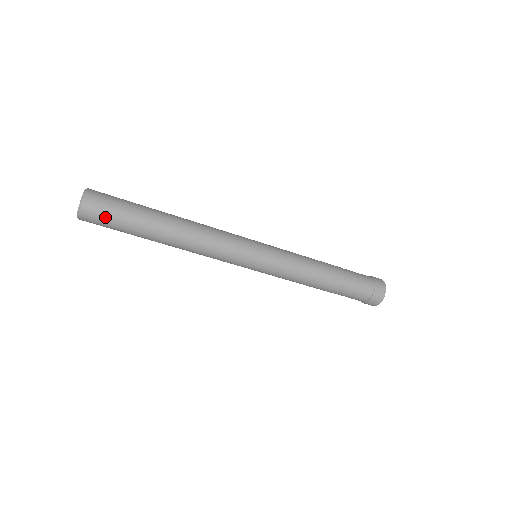
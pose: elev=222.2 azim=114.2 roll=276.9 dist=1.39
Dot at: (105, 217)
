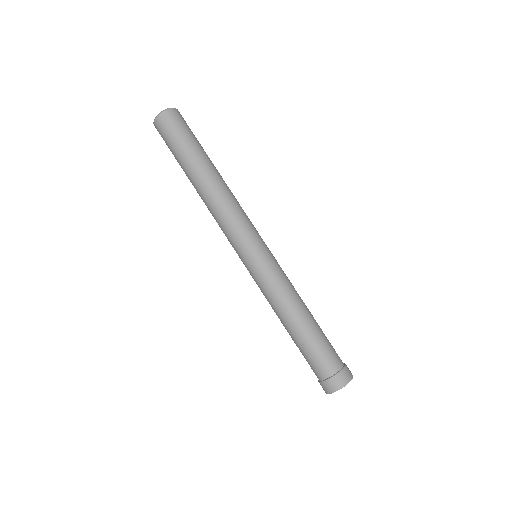
Dot at: (177, 127)
